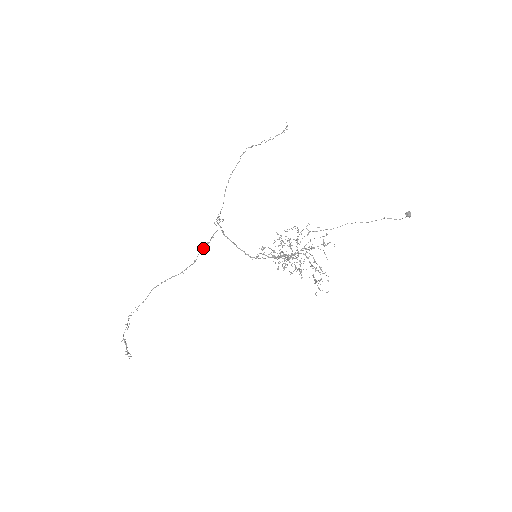
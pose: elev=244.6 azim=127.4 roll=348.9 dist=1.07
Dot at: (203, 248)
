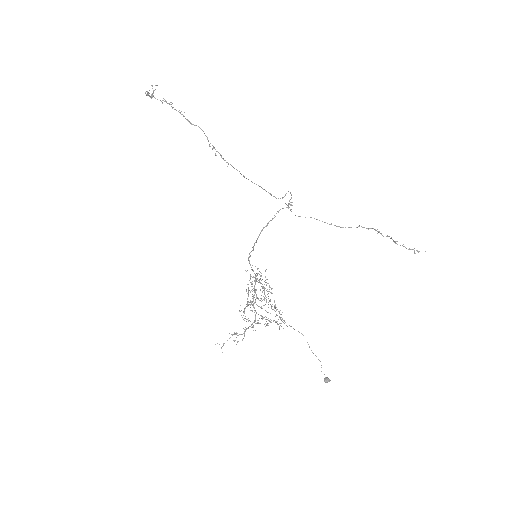
Dot at: (258, 185)
